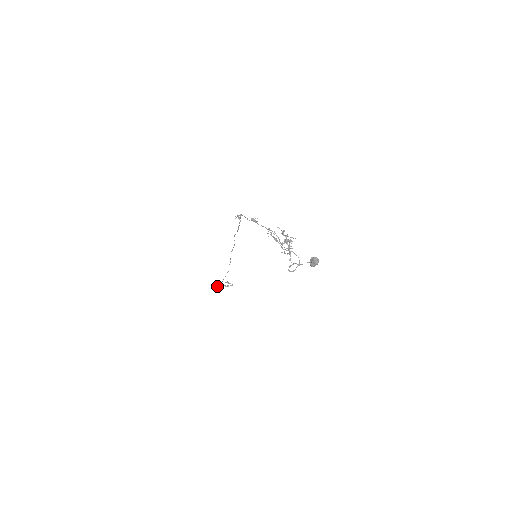
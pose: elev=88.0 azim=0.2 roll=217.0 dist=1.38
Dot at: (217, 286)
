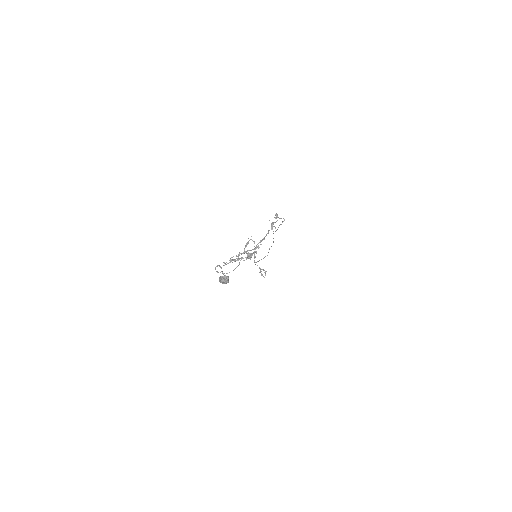
Dot at: (257, 265)
